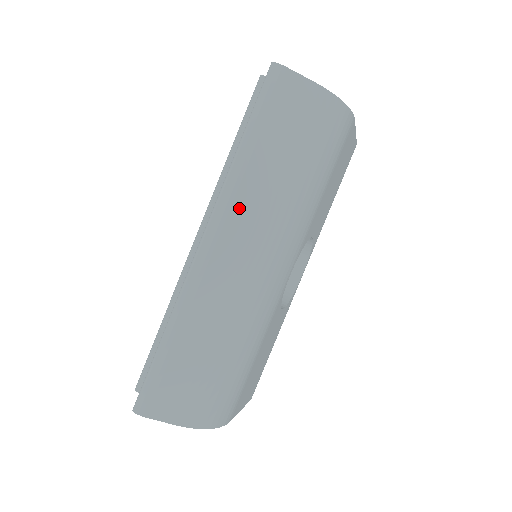
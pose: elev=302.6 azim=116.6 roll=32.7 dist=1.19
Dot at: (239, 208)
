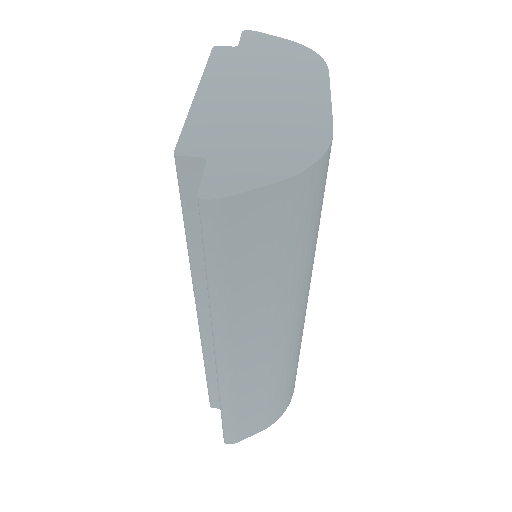
Dot at: (241, 330)
